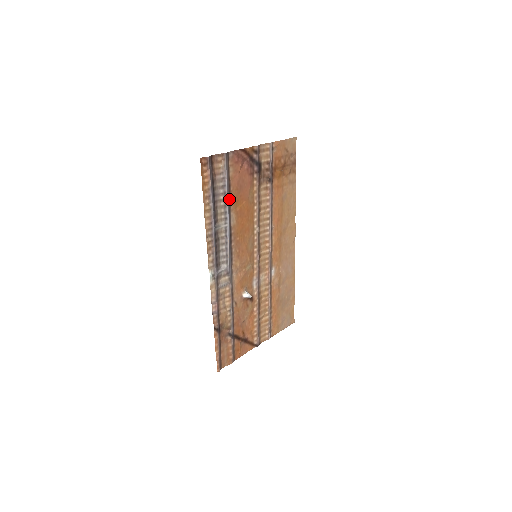
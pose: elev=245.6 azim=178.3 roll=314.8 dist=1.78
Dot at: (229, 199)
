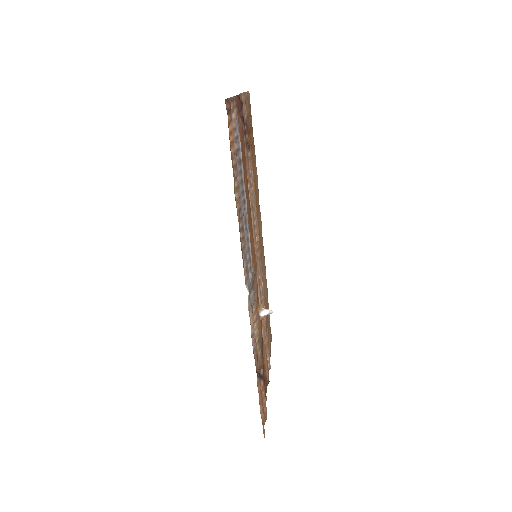
Dot at: (241, 171)
